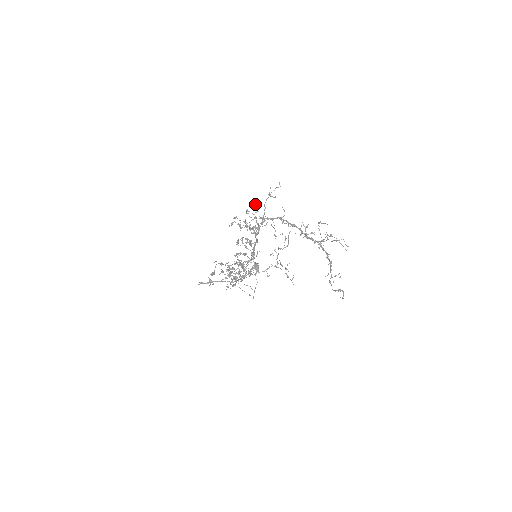
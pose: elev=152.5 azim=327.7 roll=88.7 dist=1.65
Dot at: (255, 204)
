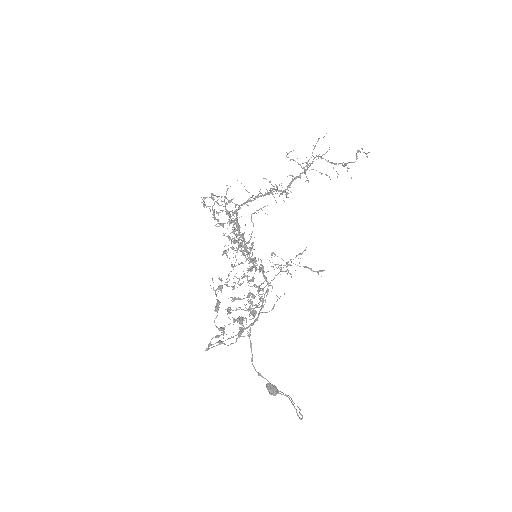
Dot at: (216, 202)
